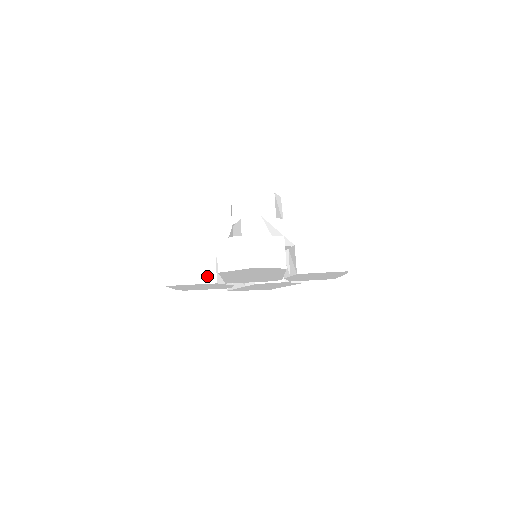
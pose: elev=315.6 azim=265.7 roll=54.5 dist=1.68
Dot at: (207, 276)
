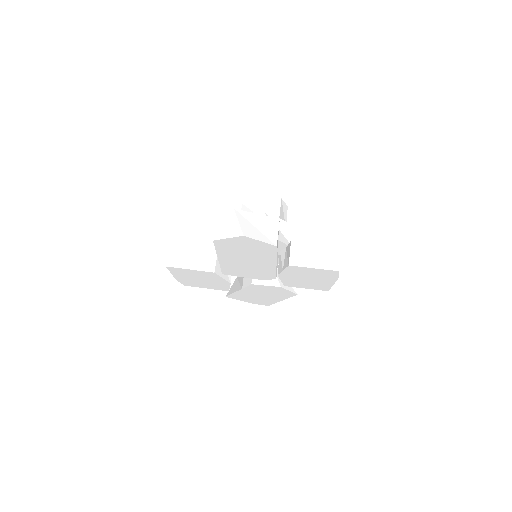
Dot at: (207, 265)
